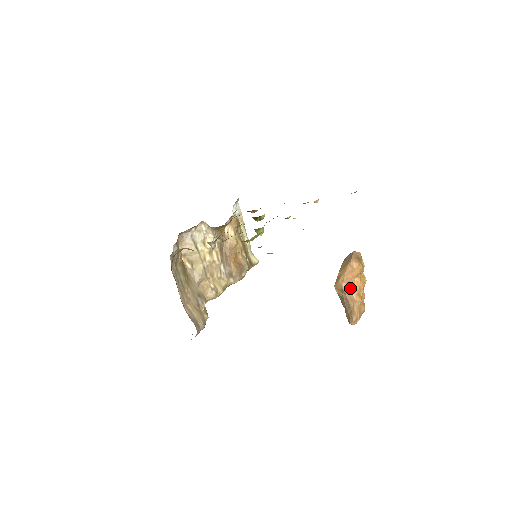
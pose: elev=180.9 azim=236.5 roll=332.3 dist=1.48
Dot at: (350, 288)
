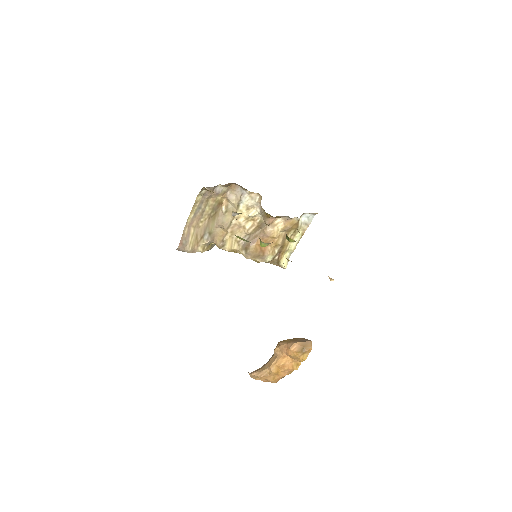
Dot at: (278, 356)
